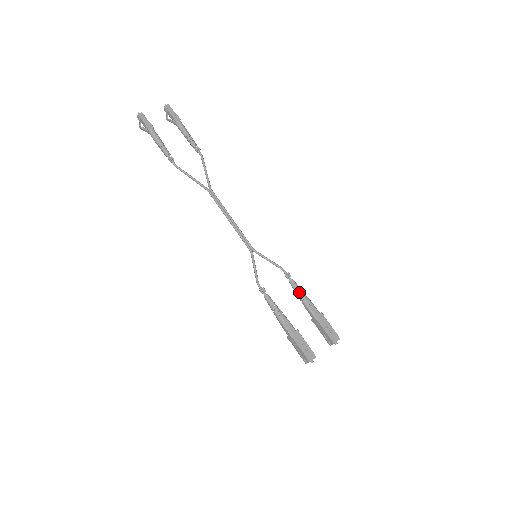
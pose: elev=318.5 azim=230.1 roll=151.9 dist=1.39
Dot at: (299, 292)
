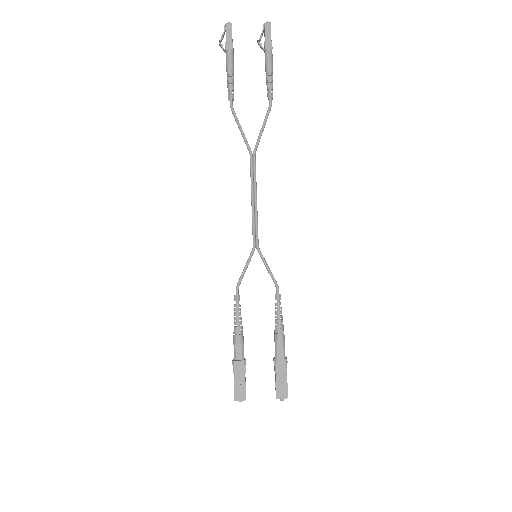
Dot at: (277, 322)
